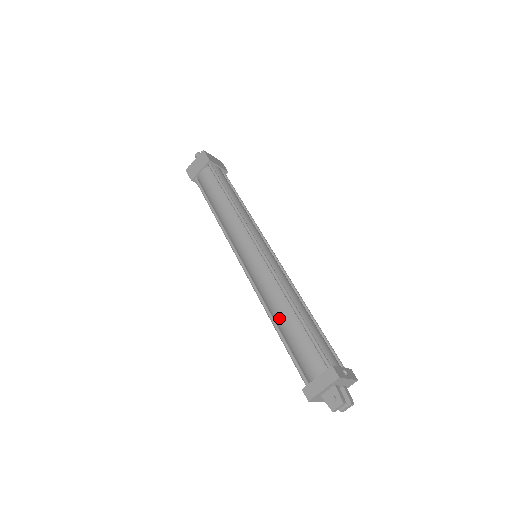
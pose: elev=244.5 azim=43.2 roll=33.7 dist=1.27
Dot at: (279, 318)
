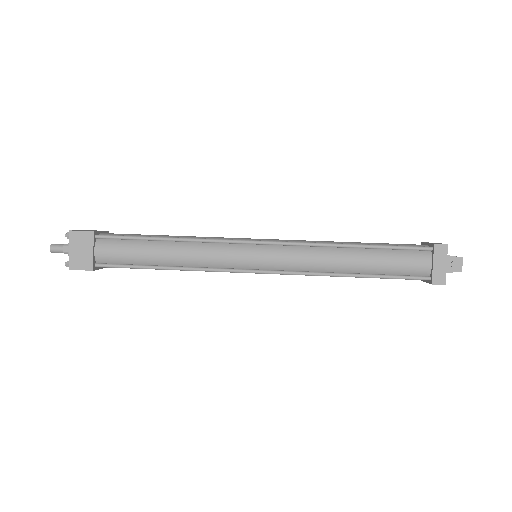
Dot at: (352, 266)
